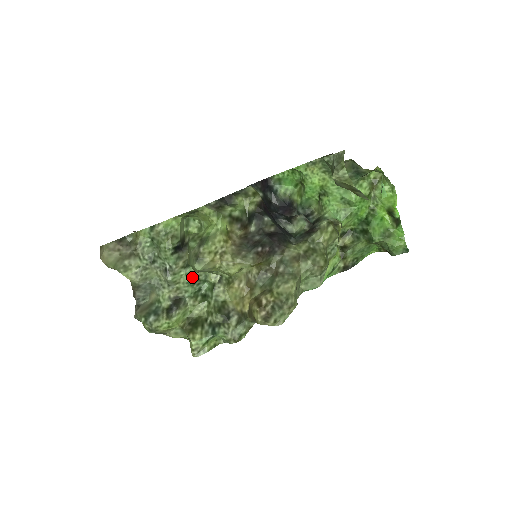
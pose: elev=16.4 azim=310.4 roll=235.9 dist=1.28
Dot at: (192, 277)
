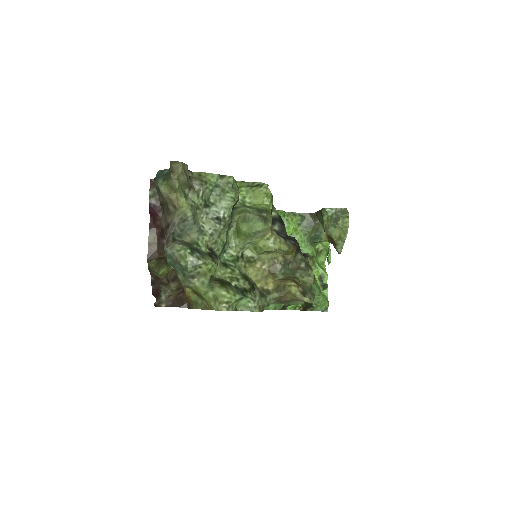
Dot at: (226, 240)
